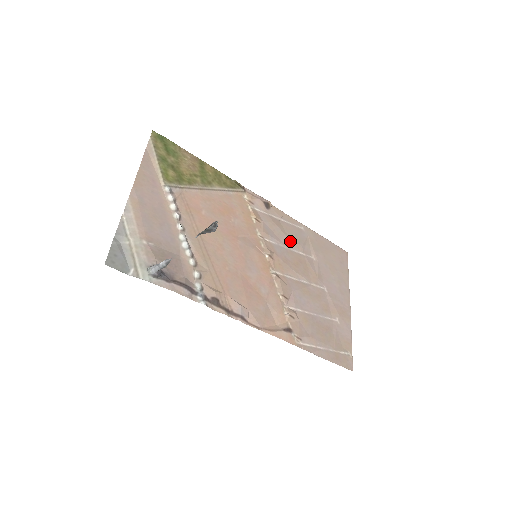
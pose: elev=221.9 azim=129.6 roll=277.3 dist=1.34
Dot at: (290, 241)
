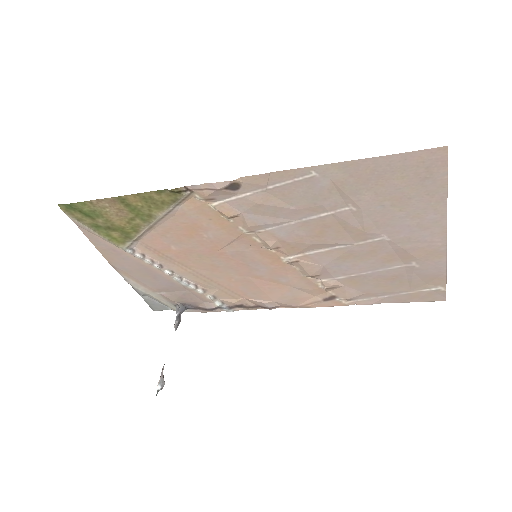
Dot at: (297, 211)
